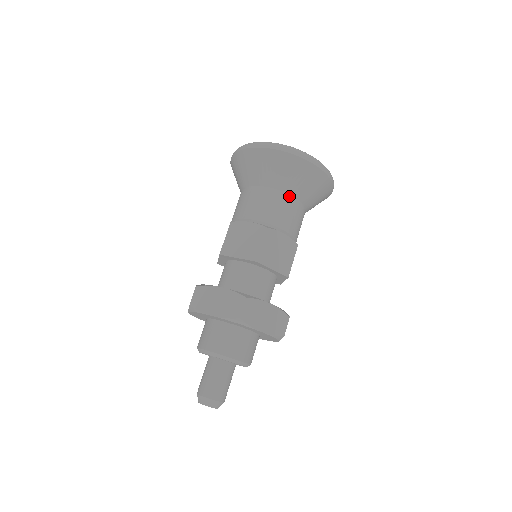
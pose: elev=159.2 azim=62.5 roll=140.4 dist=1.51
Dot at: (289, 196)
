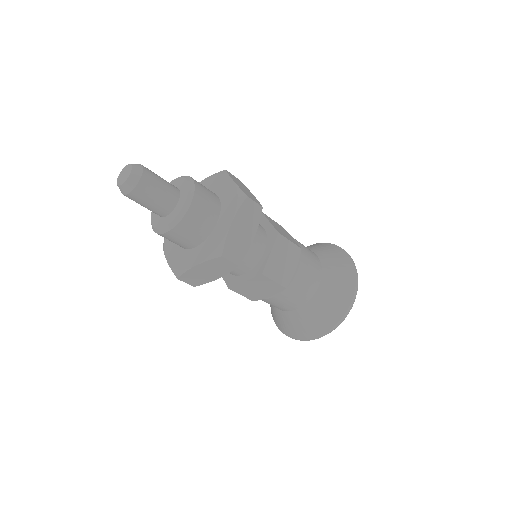
Dot at: (312, 251)
